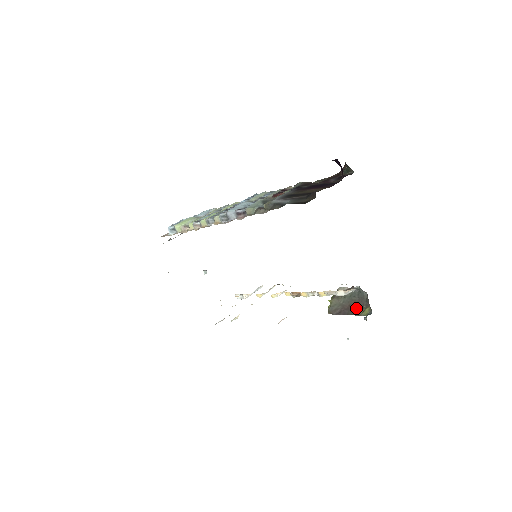
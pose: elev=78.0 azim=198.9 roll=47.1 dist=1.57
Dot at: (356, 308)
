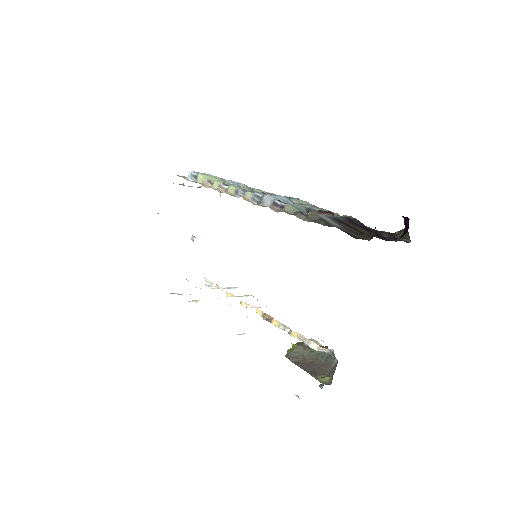
Dot at: (317, 369)
